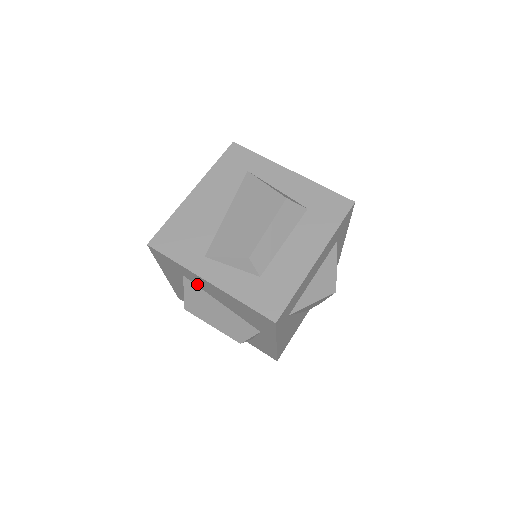
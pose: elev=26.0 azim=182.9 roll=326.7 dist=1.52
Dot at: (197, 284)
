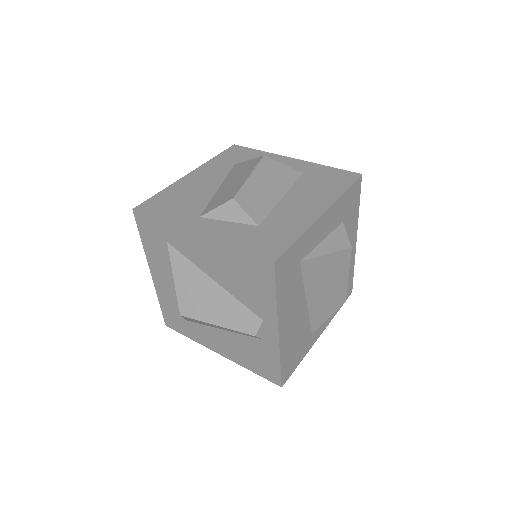
Dot at: occluded
